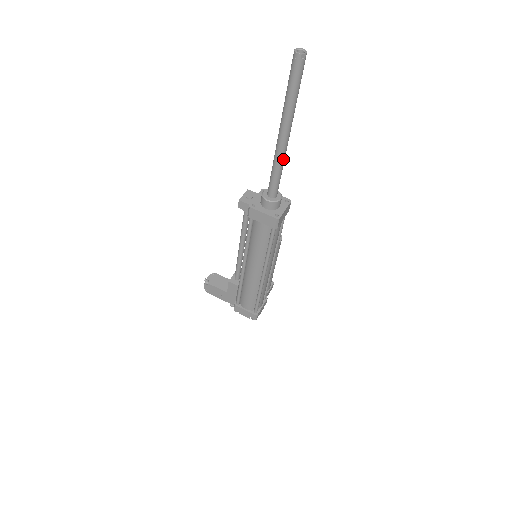
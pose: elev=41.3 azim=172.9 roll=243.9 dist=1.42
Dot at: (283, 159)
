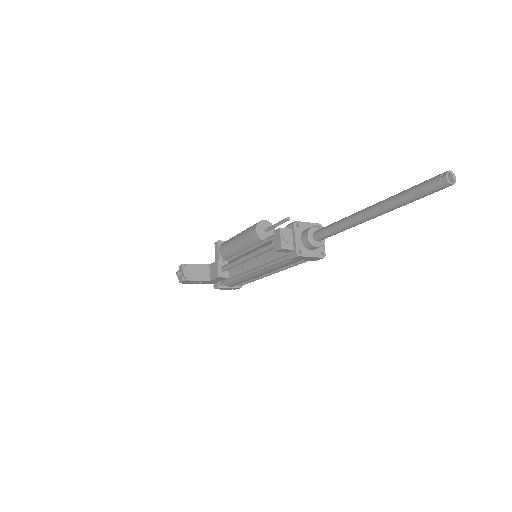
Dot at: occluded
